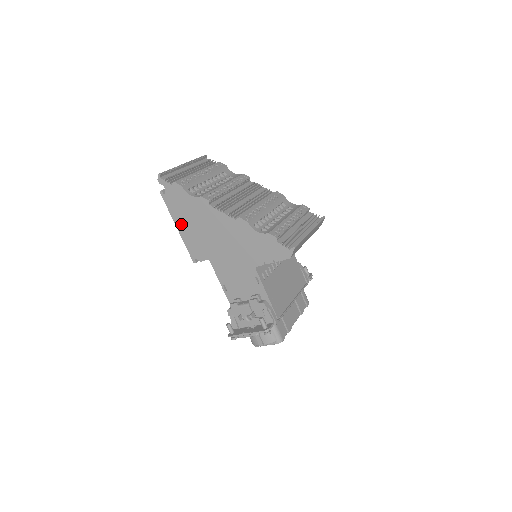
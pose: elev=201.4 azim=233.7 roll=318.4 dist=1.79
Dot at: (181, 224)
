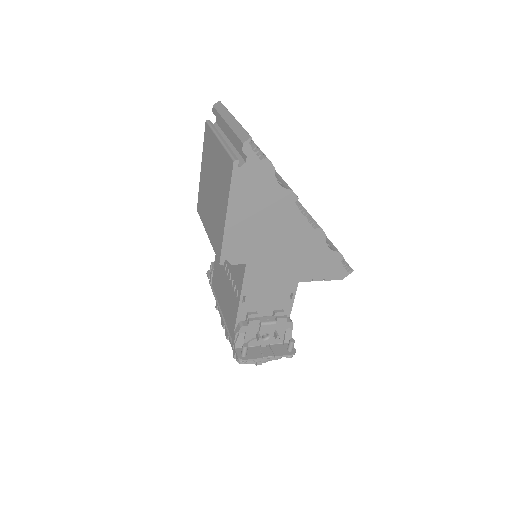
Dot at: (237, 213)
